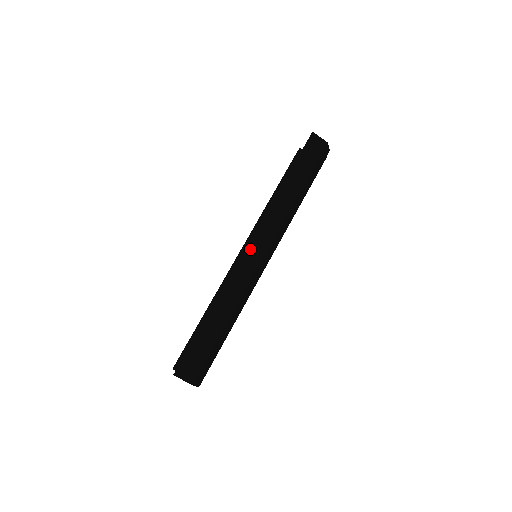
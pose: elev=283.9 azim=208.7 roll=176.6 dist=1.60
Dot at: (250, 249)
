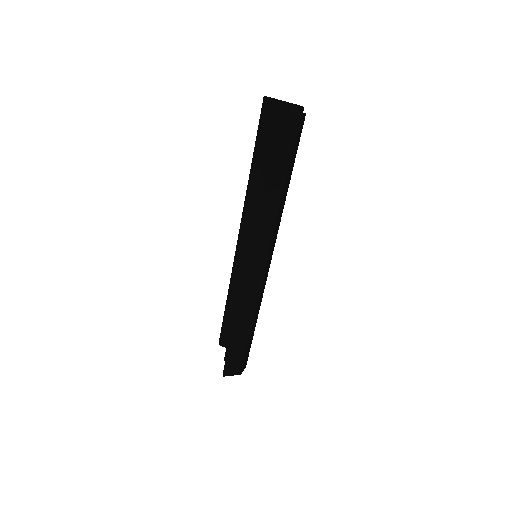
Dot at: (248, 272)
